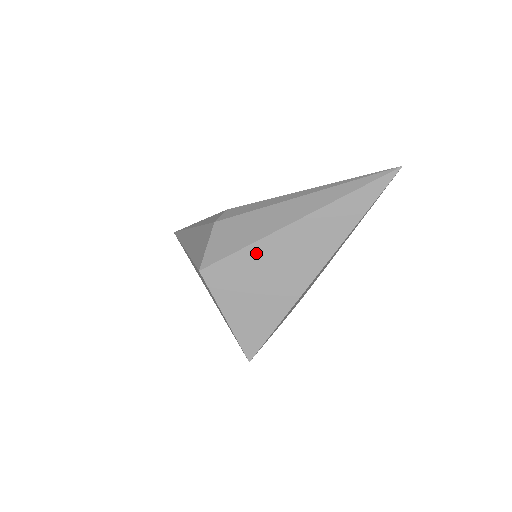
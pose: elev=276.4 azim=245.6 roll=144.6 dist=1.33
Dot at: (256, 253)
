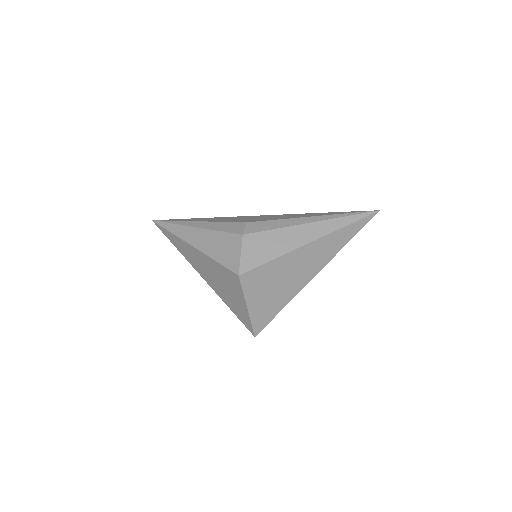
Dot at: (281, 263)
